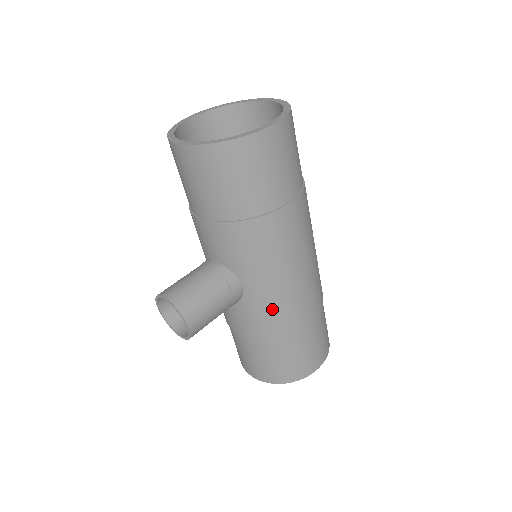
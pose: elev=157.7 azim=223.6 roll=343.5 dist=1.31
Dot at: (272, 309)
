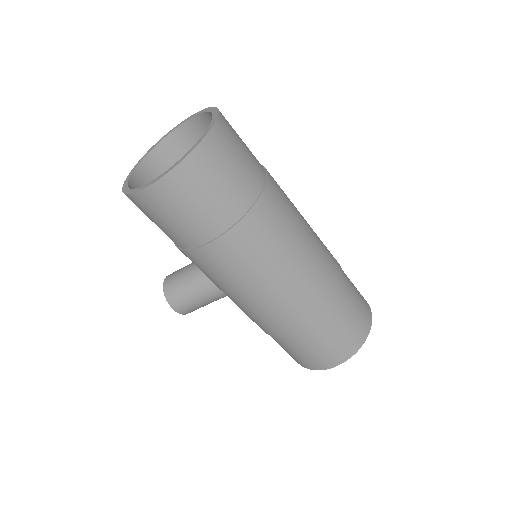
Dot at: (248, 313)
